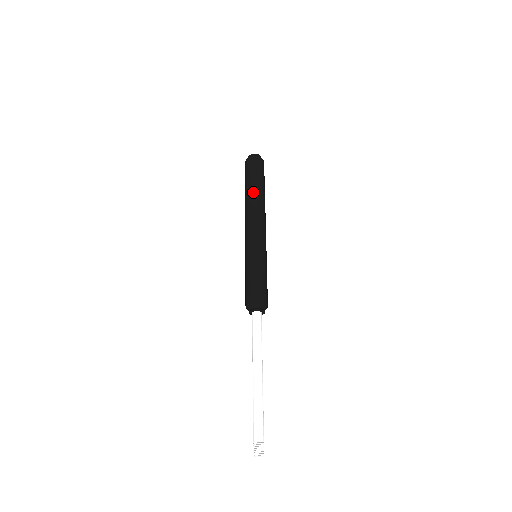
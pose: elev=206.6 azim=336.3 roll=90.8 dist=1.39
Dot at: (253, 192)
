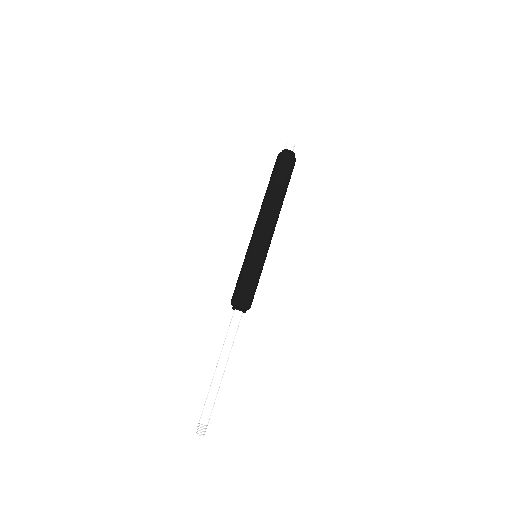
Dot at: (266, 192)
